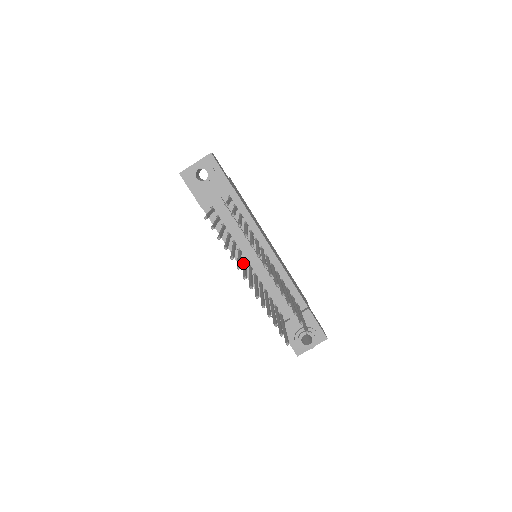
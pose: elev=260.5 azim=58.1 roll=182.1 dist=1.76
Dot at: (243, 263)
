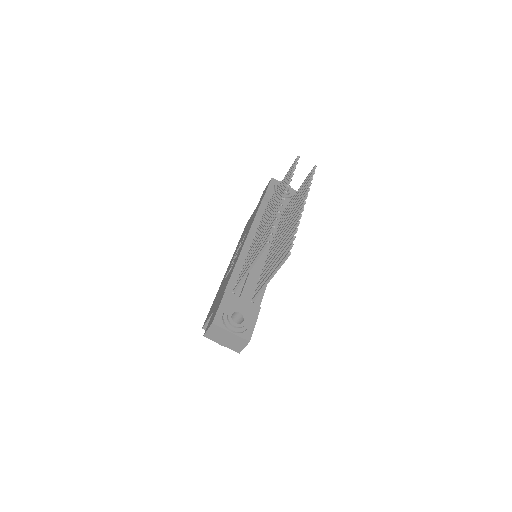
Dot at: (261, 227)
